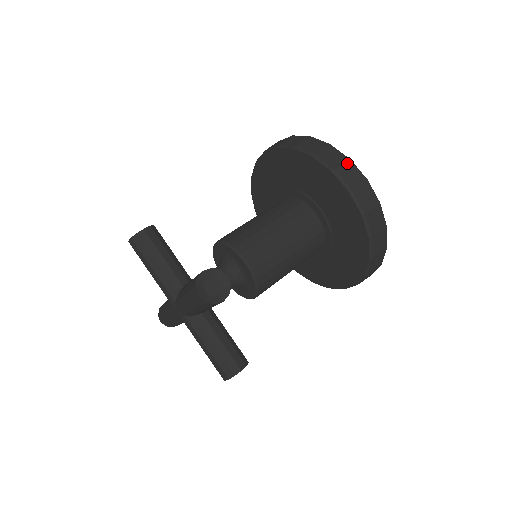
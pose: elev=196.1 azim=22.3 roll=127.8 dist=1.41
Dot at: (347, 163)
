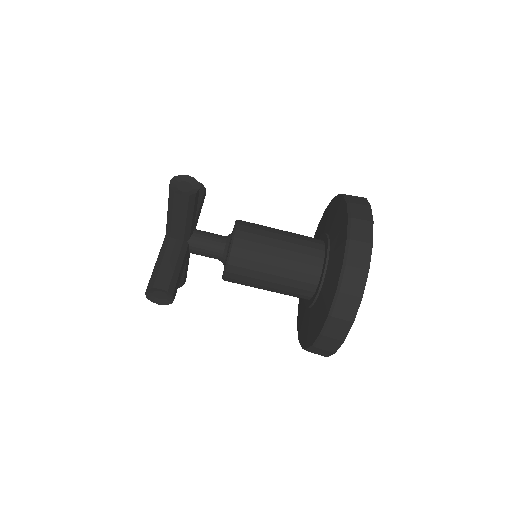
Dot at: (365, 206)
